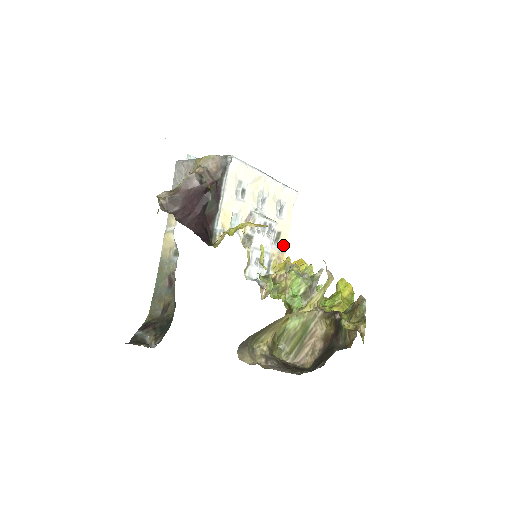
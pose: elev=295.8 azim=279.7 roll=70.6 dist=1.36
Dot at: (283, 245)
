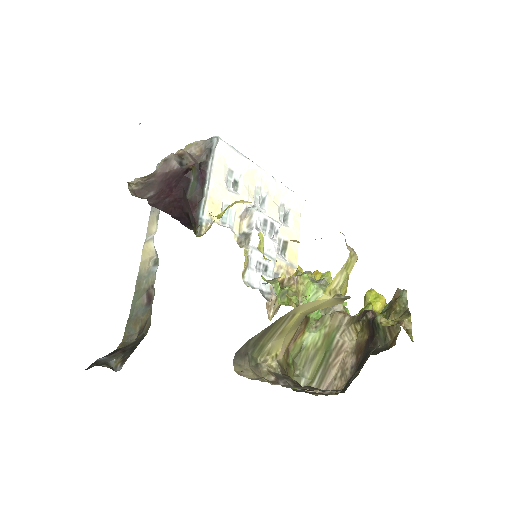
Dot at: (292, 258)
